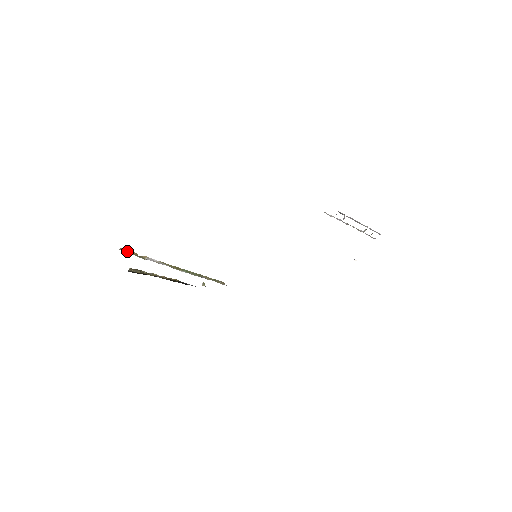
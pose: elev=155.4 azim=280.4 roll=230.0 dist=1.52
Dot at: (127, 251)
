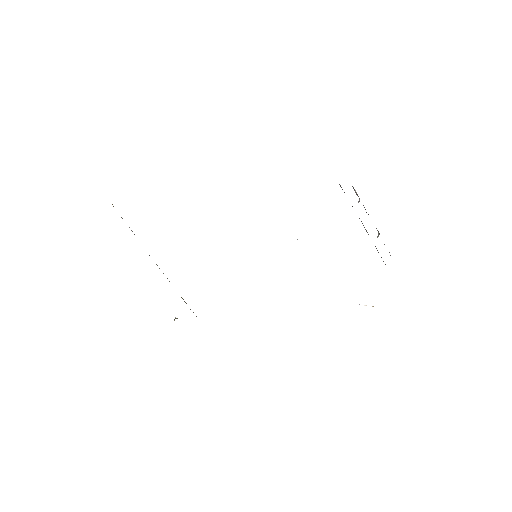
Dot at: occluded
